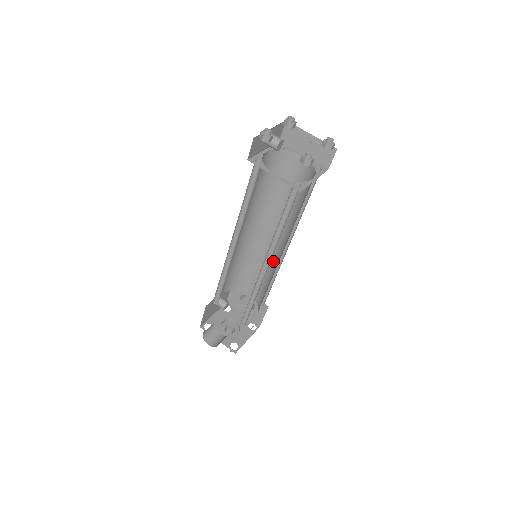
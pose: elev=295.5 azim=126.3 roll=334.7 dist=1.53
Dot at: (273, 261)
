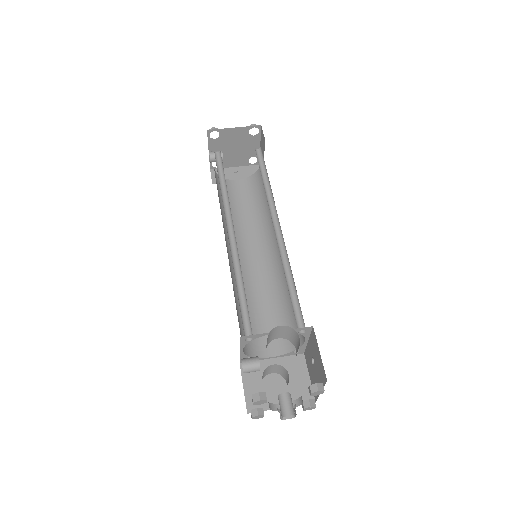
Dot at: (272, 277)
